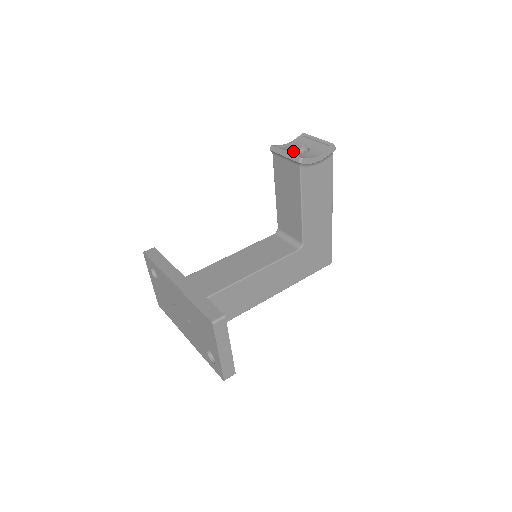
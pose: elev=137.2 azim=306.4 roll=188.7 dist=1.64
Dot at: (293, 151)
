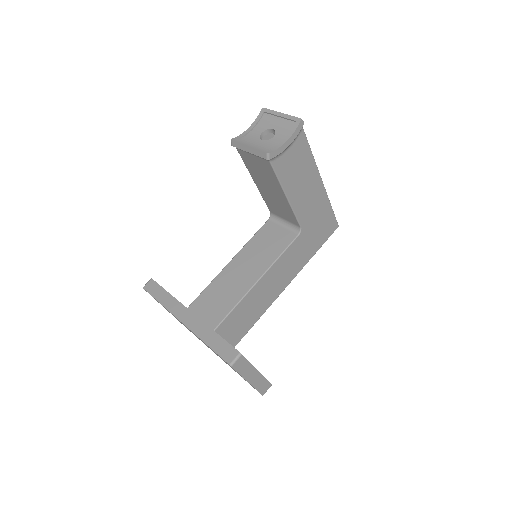
Dot at: (257, 140)
